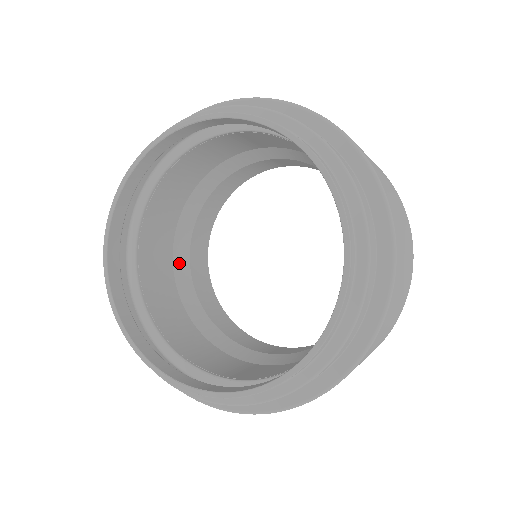
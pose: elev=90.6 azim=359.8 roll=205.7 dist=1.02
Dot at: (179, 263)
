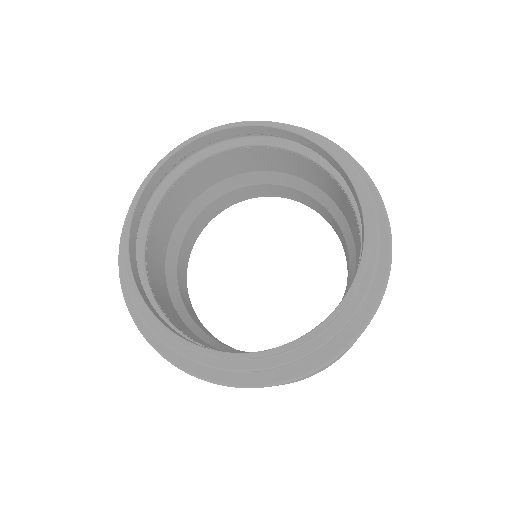
Dot at: (180, 311)
